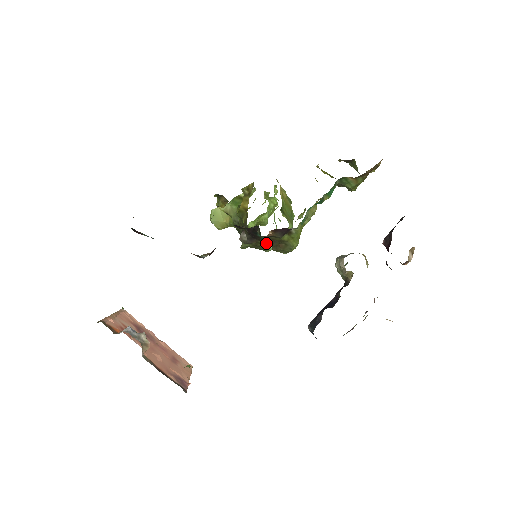
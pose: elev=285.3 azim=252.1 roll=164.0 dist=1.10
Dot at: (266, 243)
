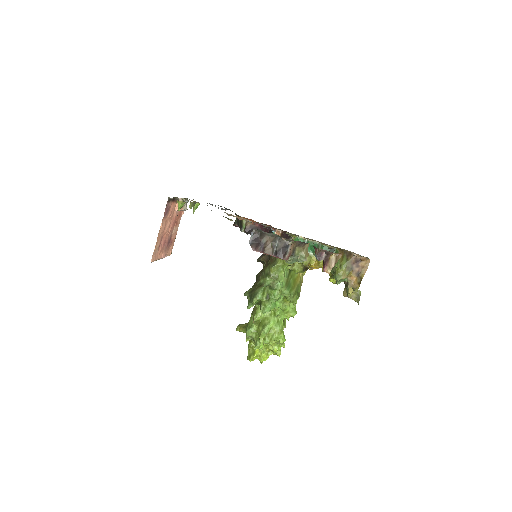
Dot at: (261, 286)
